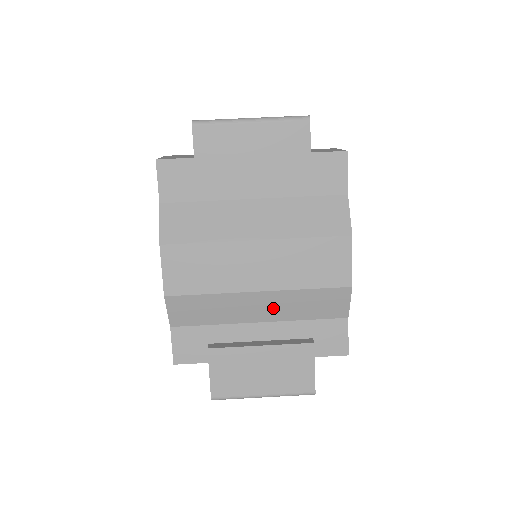
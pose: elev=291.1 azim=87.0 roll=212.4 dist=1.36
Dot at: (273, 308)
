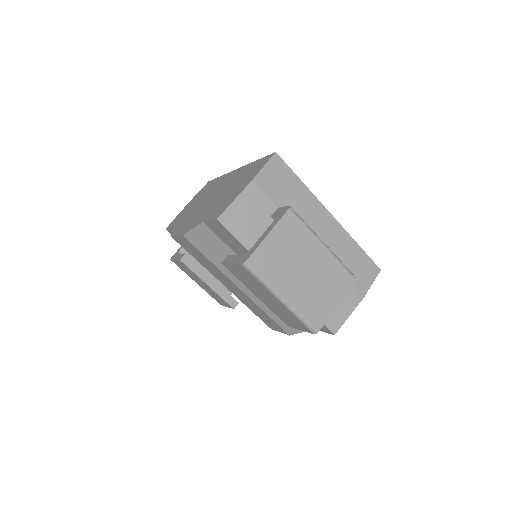
Dot at: occluded
